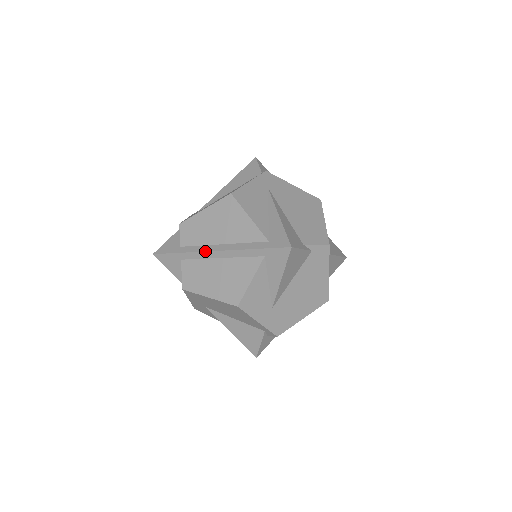
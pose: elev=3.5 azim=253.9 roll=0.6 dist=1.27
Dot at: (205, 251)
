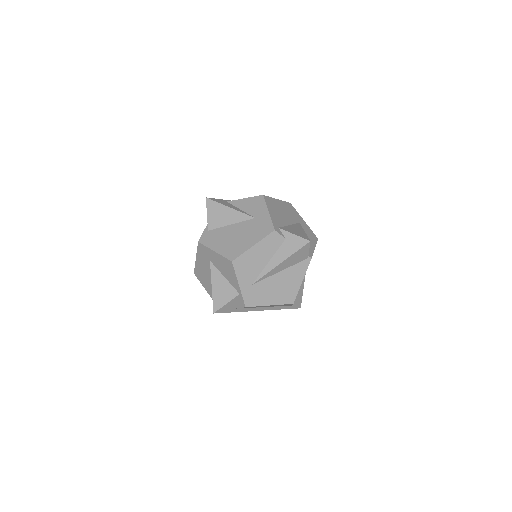
Dot at: occluded
